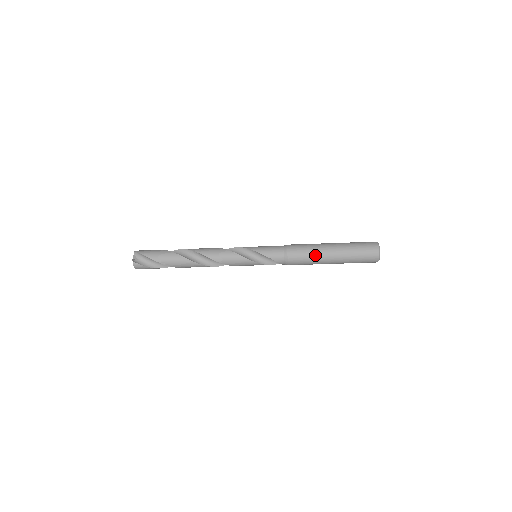
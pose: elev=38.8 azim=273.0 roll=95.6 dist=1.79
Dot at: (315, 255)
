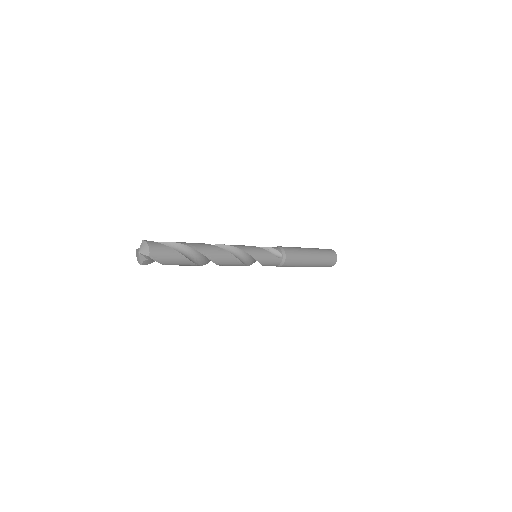
Dot at: occluded
